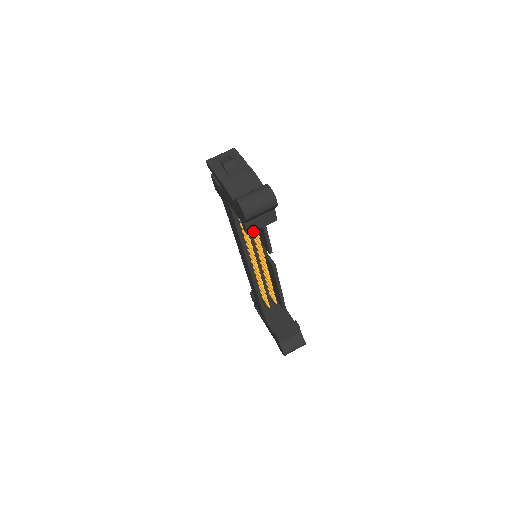
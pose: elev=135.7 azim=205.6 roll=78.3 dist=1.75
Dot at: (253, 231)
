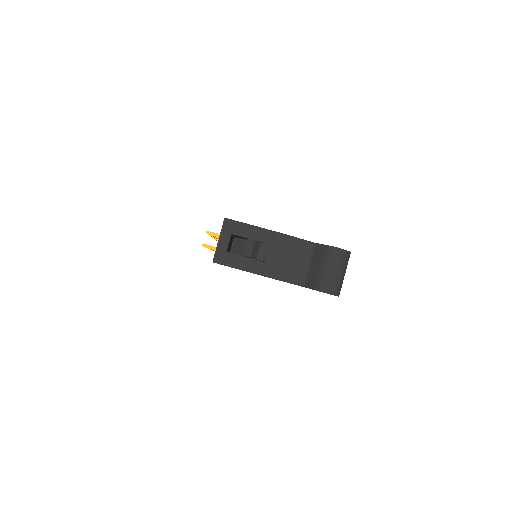
Dot at: occluded
